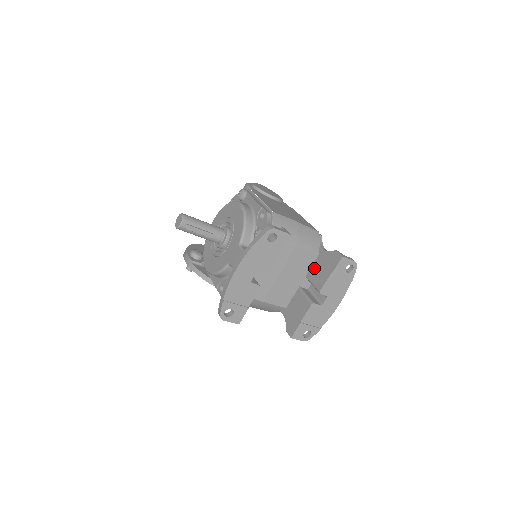
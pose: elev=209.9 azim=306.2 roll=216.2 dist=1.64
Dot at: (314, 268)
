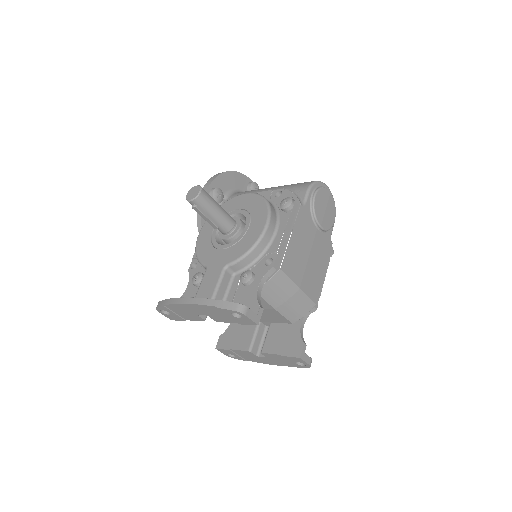
Dot at: (280, 327)
